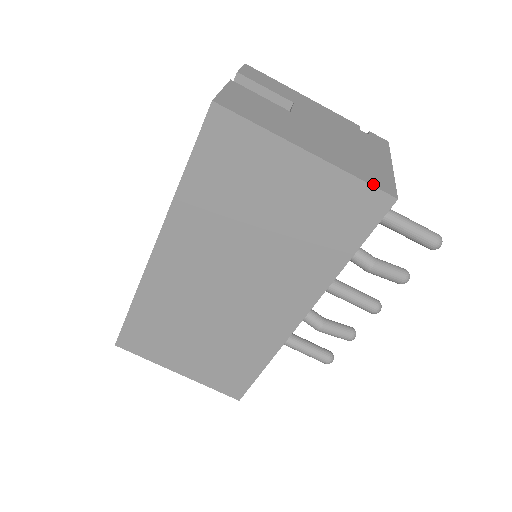
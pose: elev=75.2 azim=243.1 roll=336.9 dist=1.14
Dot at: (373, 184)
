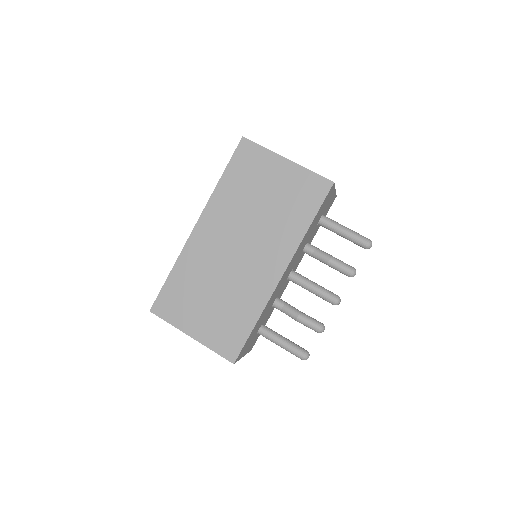
Dot at: (321, 176)
